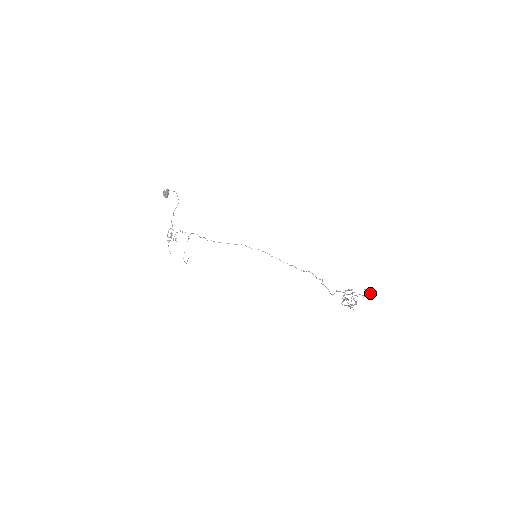
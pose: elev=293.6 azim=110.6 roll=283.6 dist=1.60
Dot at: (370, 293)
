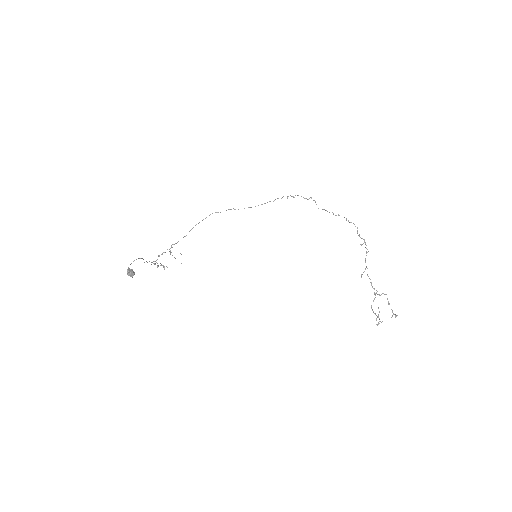
Dot at: (397, 315)
